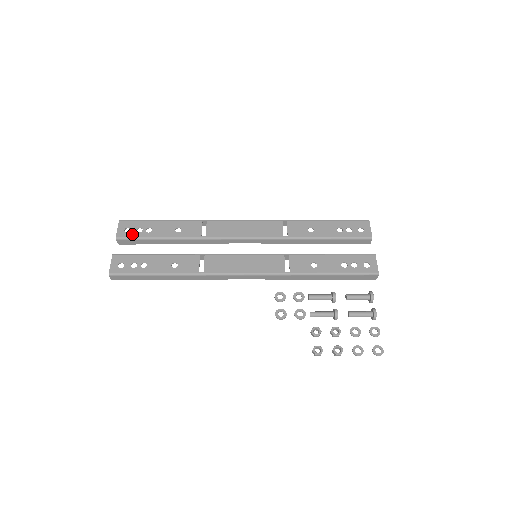
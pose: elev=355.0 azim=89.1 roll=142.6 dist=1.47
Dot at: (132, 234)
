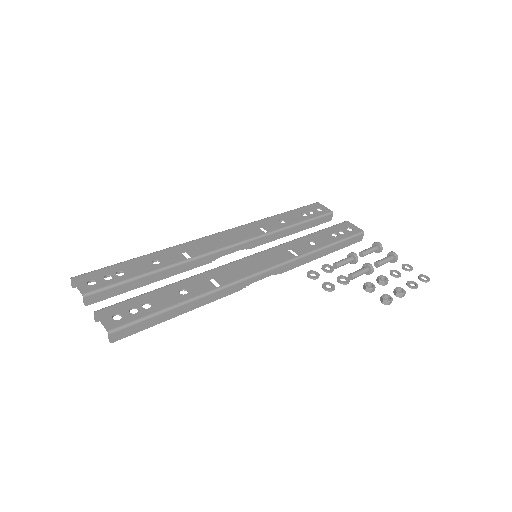
Dot at: (102, 284)
